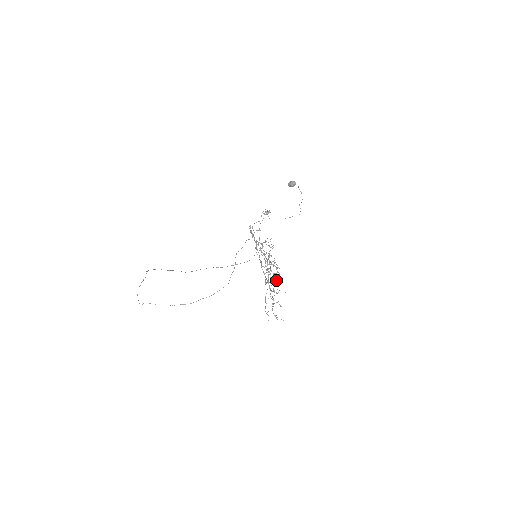
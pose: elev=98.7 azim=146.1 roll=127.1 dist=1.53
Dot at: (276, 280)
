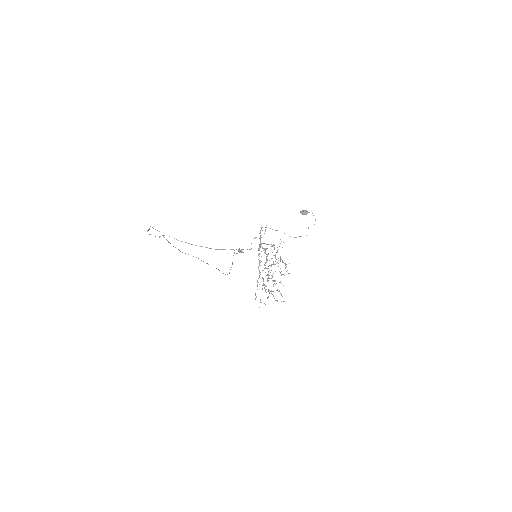
Dot at: occluded
